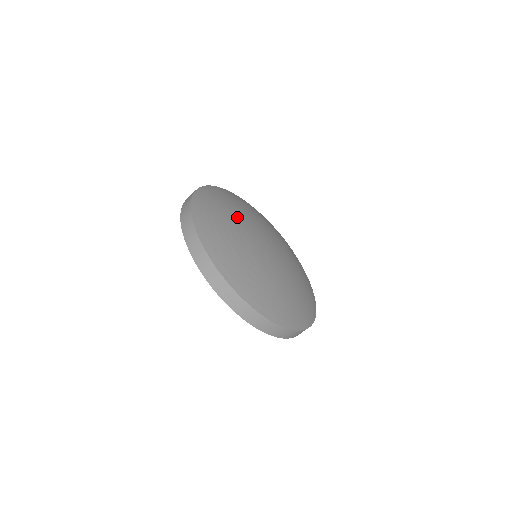
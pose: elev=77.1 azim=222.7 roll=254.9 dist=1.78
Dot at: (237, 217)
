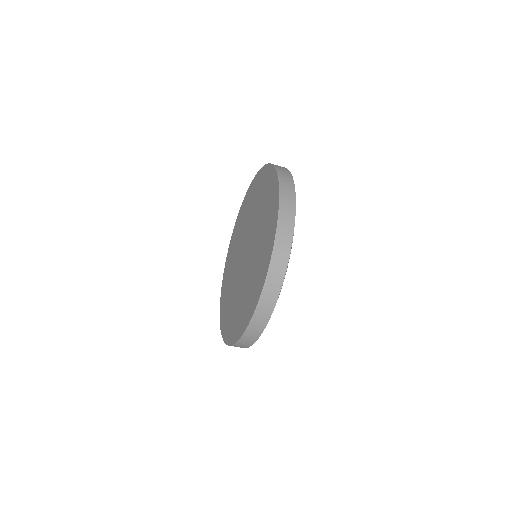
Dot at: occluded
